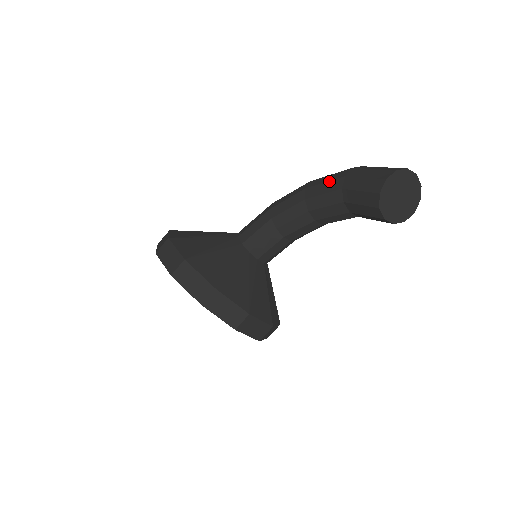
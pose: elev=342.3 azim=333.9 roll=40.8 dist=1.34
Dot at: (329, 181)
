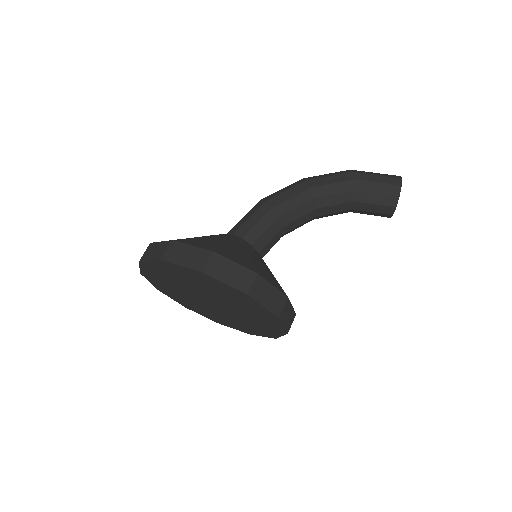
Dot at: (338, 182)
